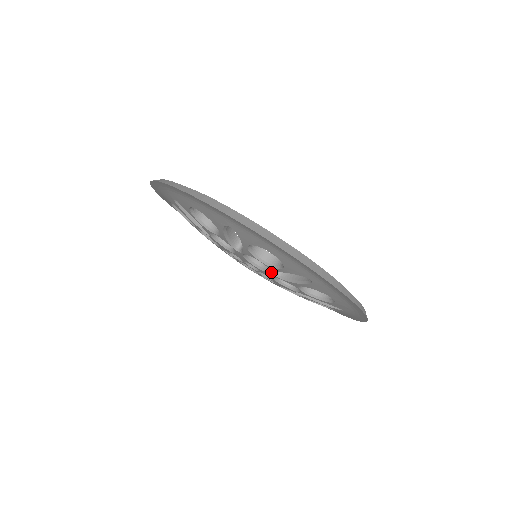
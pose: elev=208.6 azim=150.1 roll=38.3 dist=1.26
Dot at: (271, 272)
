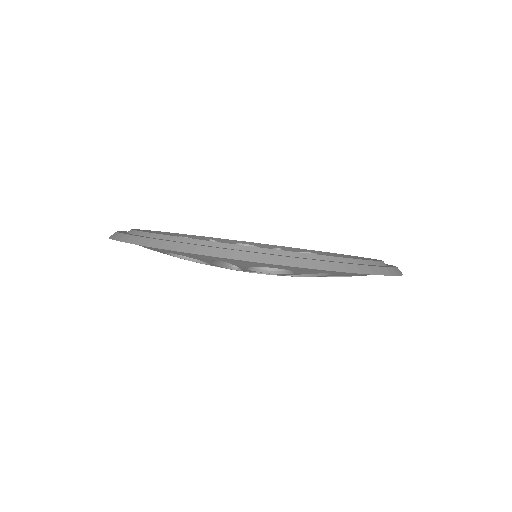
Dot at: occluded
